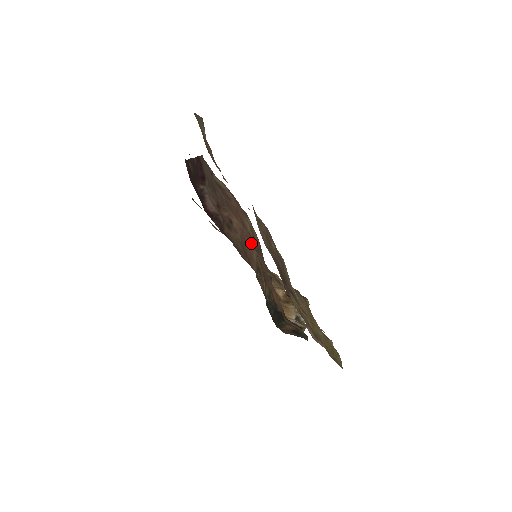
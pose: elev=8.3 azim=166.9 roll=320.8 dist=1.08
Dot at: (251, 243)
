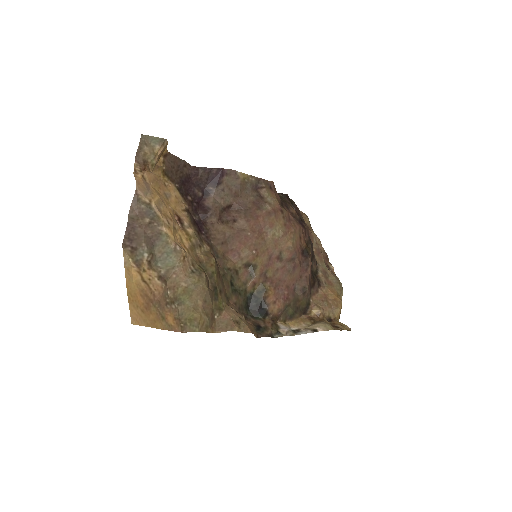
Dot at: (250, 243)
